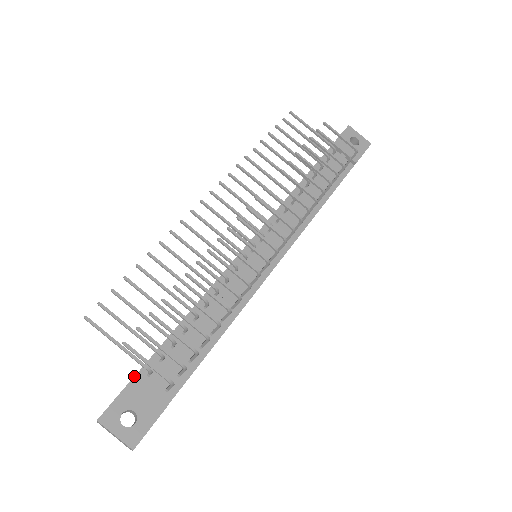
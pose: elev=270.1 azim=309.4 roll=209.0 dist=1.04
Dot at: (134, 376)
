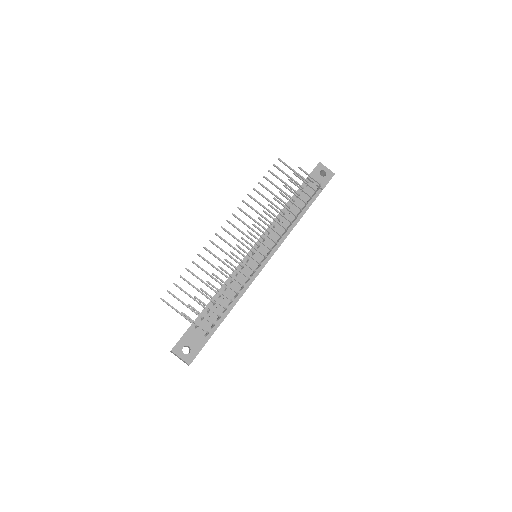
Dot at: (188, 328)
